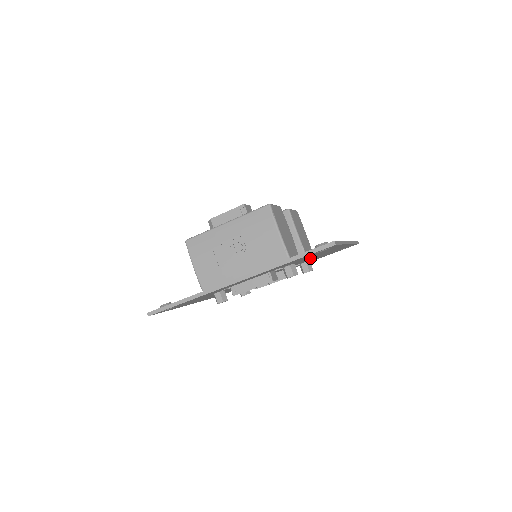
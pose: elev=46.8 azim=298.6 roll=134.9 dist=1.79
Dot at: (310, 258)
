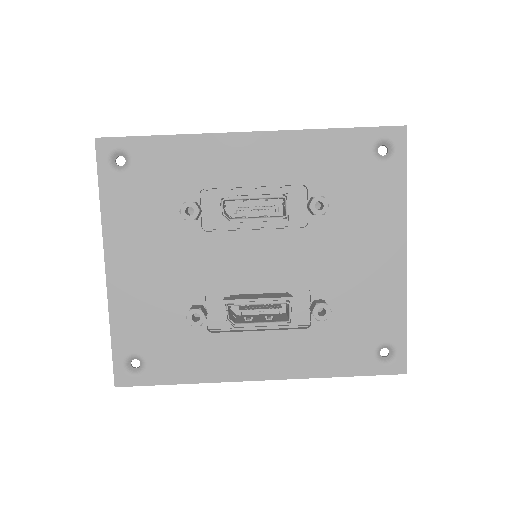
Dot at: (343, 245)
